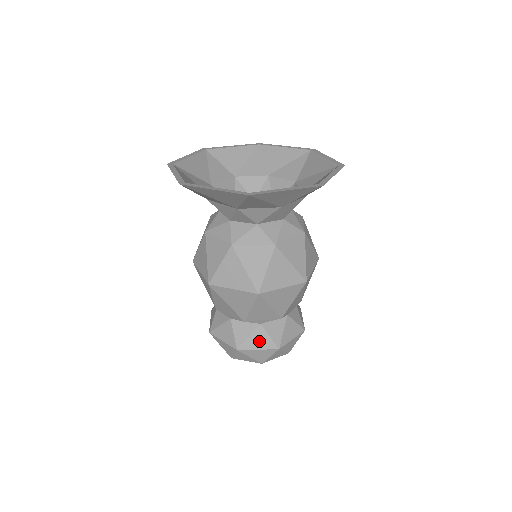
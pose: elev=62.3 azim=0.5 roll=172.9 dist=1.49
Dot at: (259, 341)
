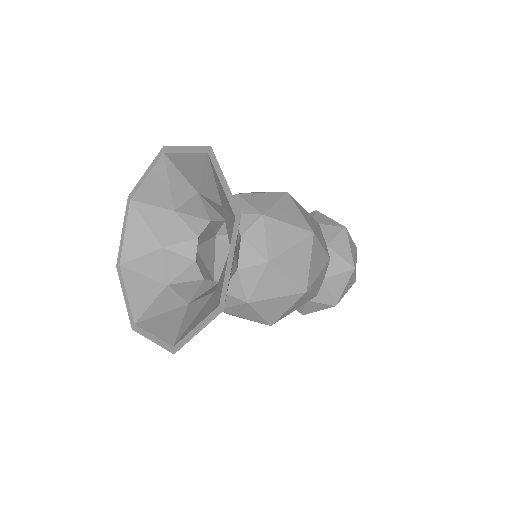
Dot at: occluded
